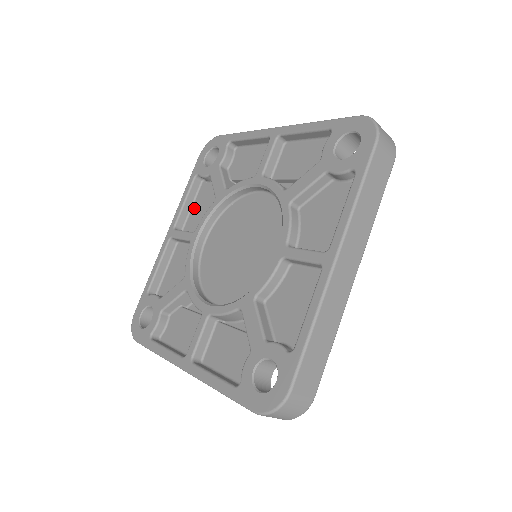
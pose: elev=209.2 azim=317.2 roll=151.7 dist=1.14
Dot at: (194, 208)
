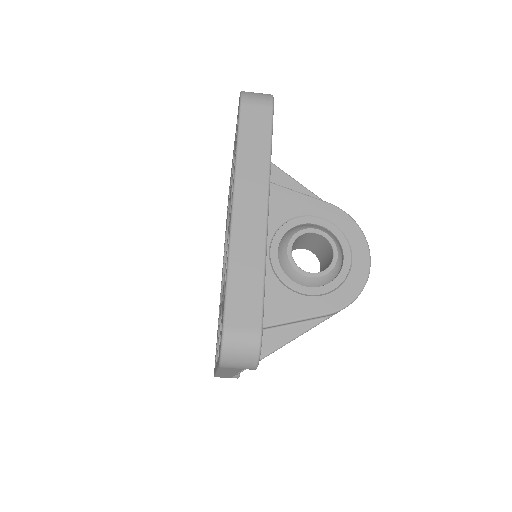
Dot at: occluded
